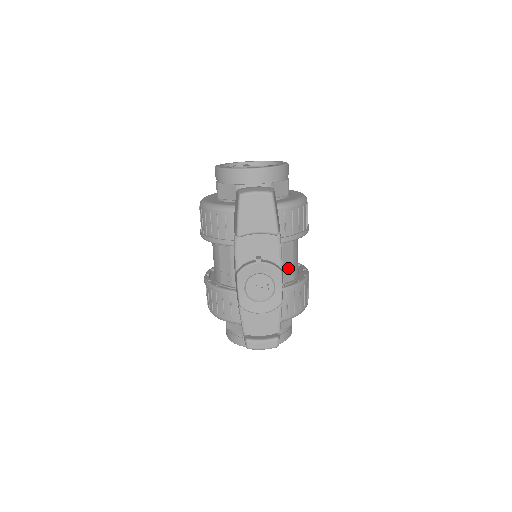
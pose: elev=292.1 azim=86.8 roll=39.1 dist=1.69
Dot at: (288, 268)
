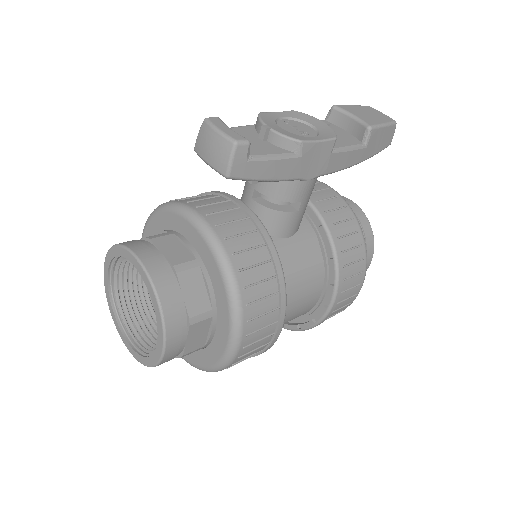
Dot at: (286, 262)
